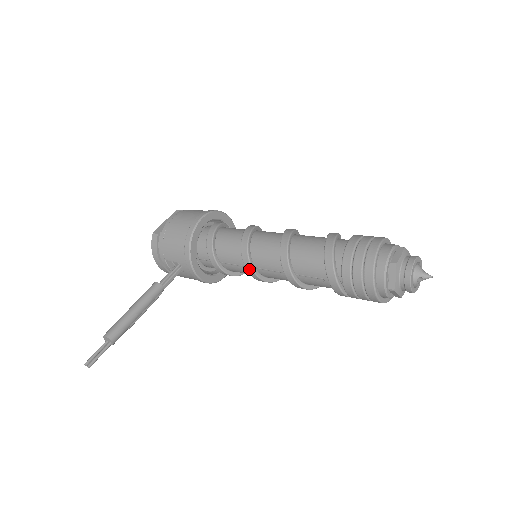
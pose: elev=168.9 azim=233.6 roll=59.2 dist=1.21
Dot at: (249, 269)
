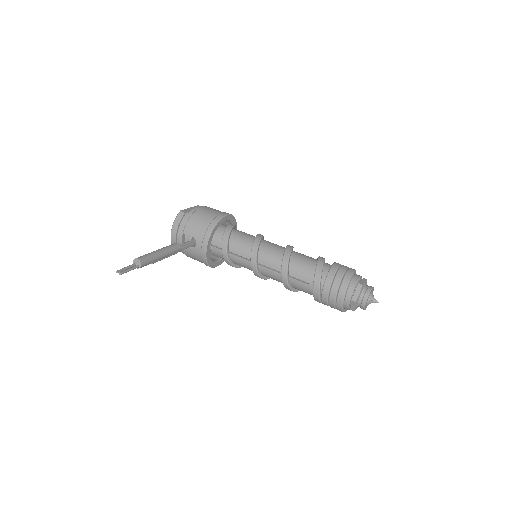
Dot at: (253, 260)
